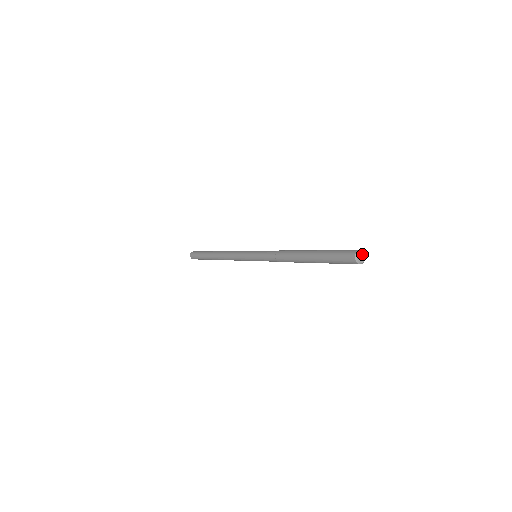
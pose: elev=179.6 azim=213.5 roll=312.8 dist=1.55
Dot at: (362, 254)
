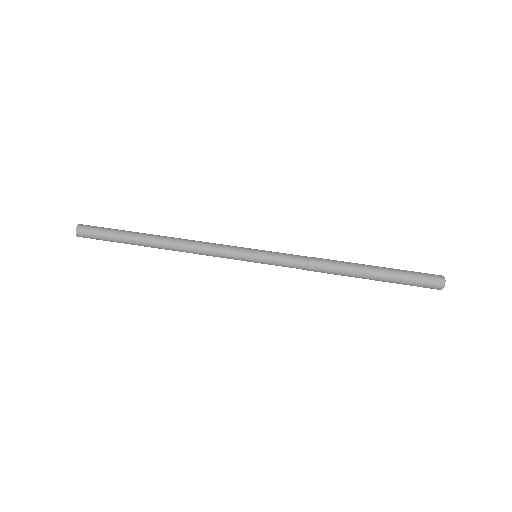
Dot at: (444, 280)
